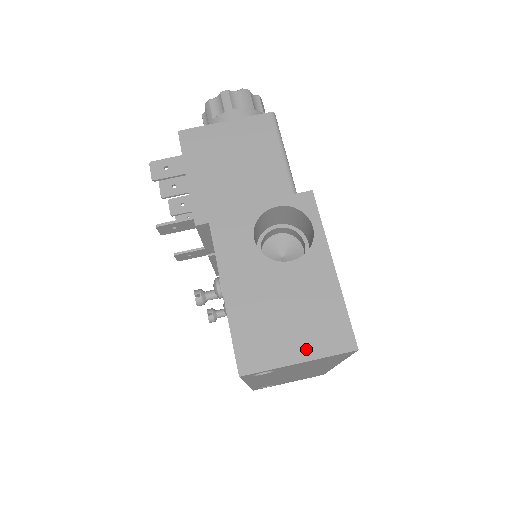
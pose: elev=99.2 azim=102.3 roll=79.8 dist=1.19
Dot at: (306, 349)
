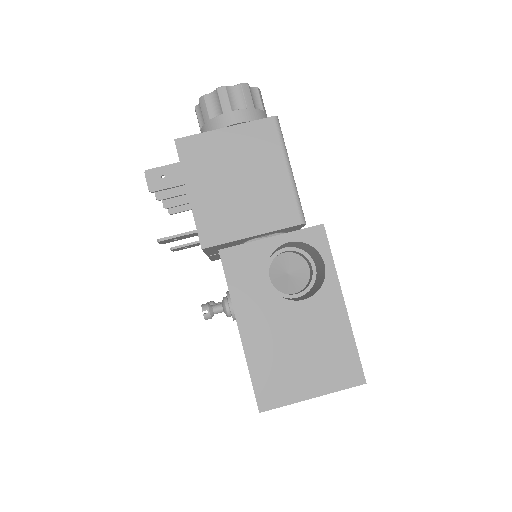
Dot at: (319, 385)
